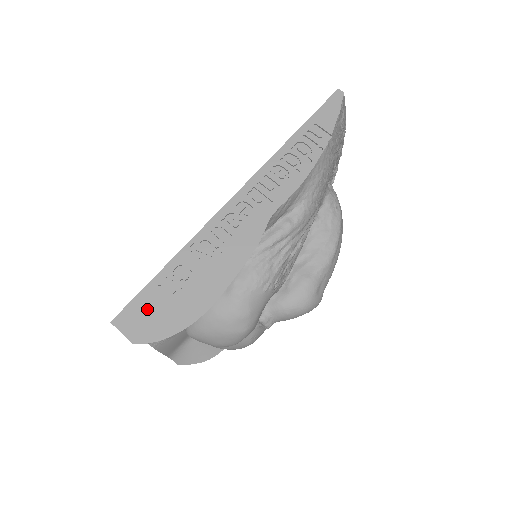
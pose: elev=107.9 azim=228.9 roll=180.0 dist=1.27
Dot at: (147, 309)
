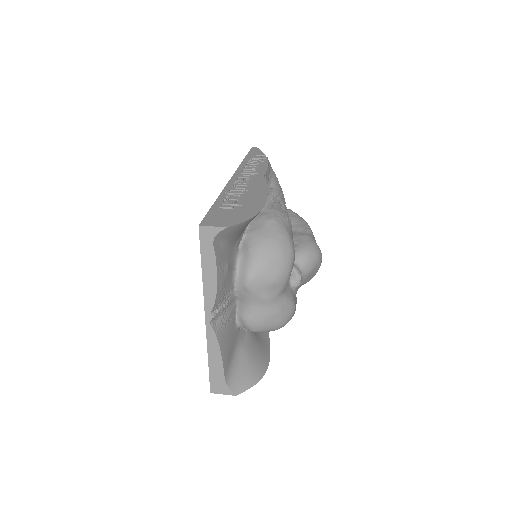
Dot at: (221, 215)
